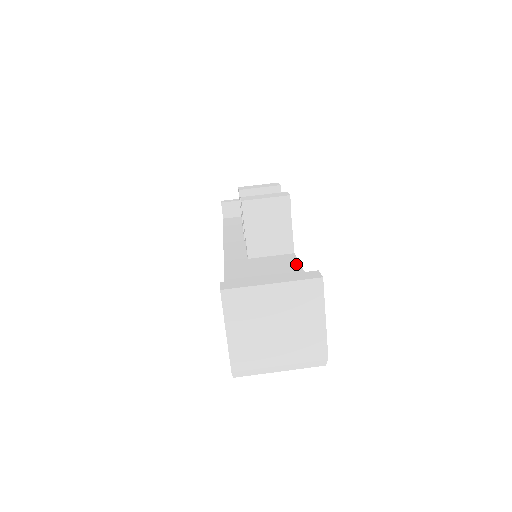
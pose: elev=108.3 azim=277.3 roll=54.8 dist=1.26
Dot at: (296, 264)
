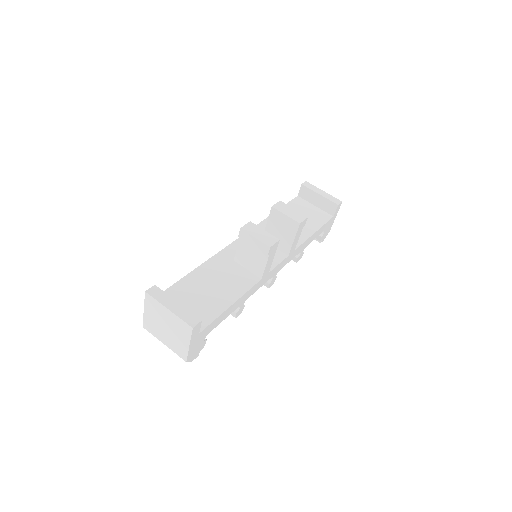
Dot at: (243, 291)
